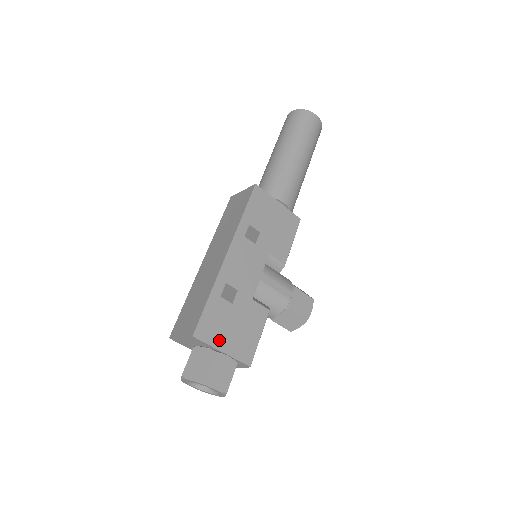
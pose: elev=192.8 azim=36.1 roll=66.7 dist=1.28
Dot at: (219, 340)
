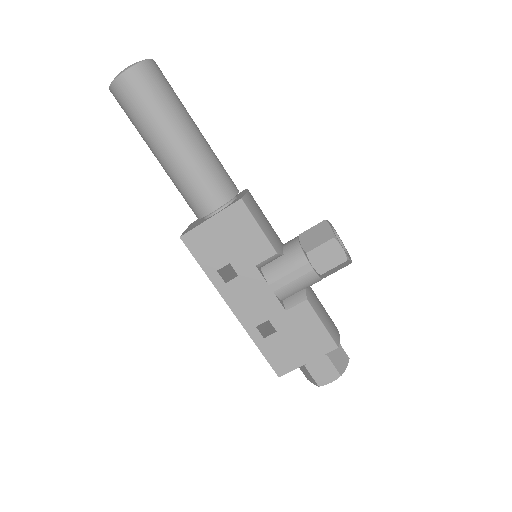
Dot at: (297, 360)
